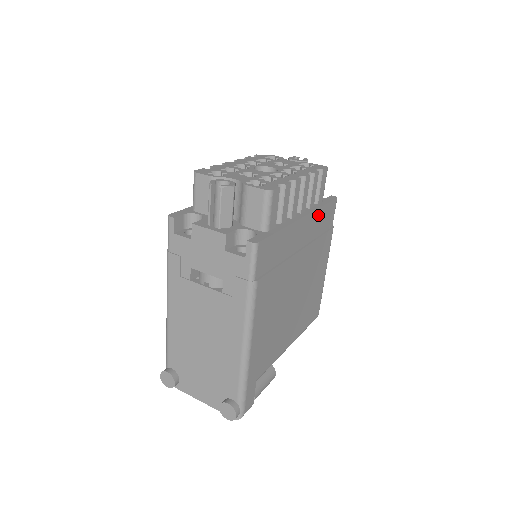
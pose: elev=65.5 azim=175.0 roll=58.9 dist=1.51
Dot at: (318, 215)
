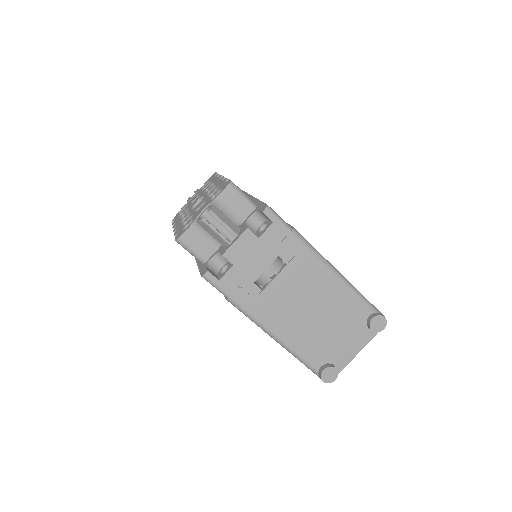
Dot at: occluded
